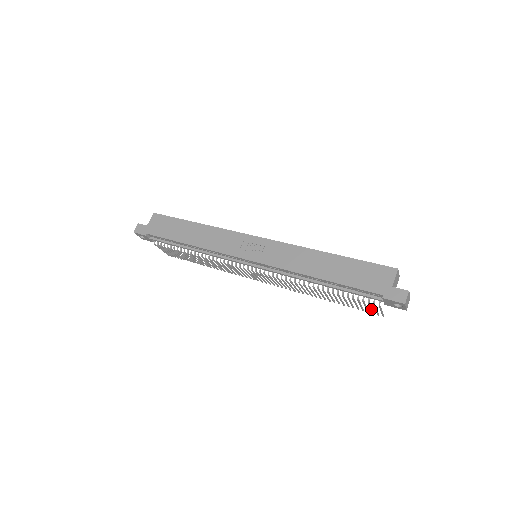
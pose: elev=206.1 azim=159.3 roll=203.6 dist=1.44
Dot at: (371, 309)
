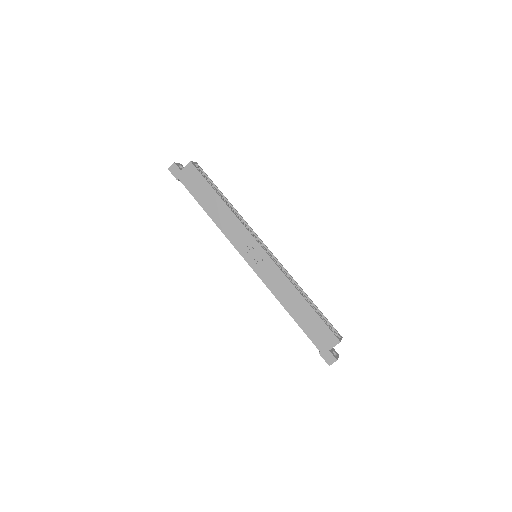
Dot at: occluded
